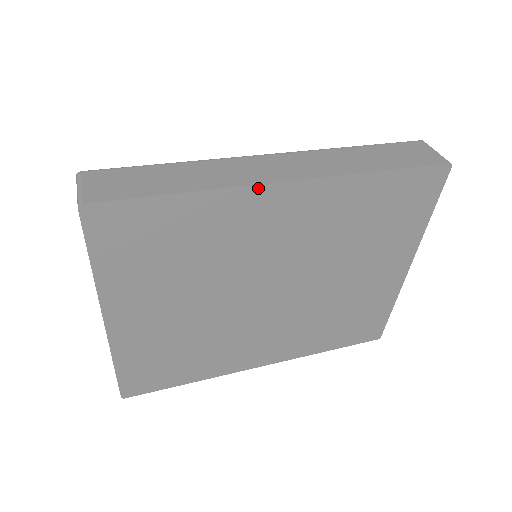
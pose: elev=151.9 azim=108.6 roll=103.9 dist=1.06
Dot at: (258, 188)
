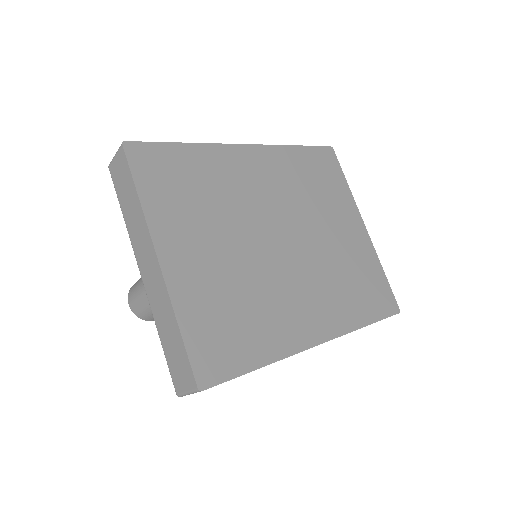
Dot at: (230, 146)
